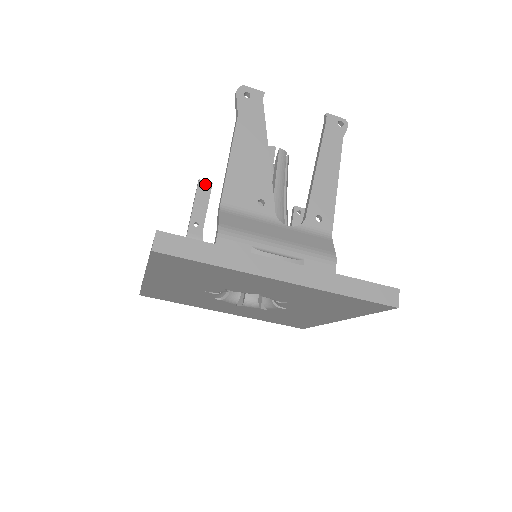
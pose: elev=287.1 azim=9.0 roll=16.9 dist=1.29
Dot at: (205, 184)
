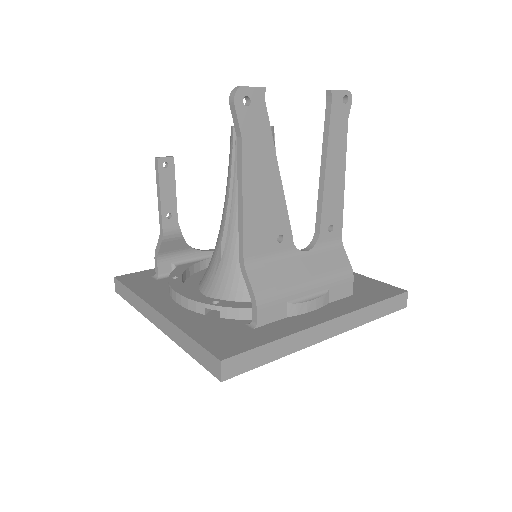
Dot at: (166, 161)
